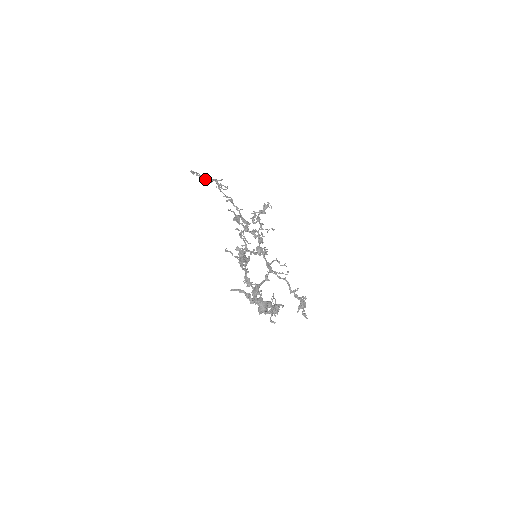
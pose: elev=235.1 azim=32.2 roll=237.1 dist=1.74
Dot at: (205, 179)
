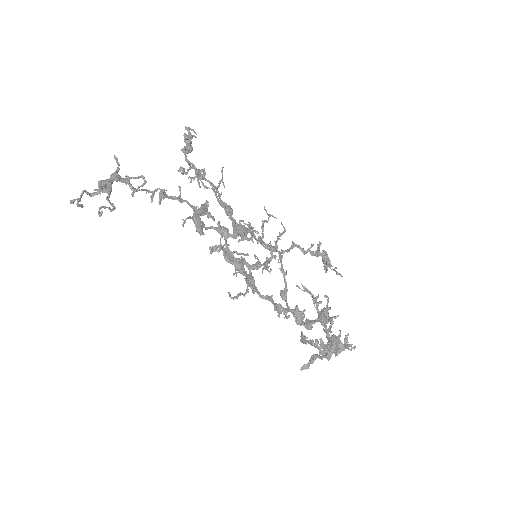
Dot at: (100, 191)
